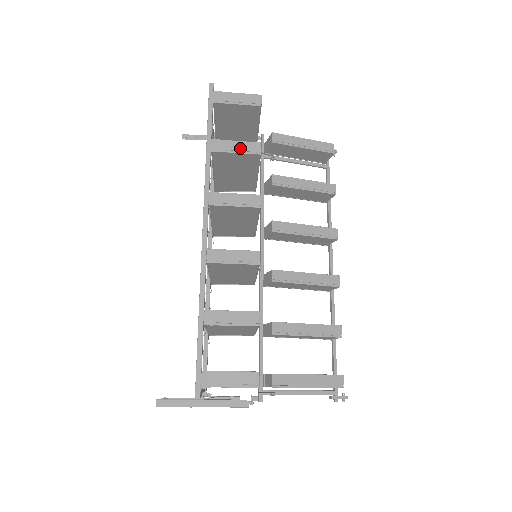
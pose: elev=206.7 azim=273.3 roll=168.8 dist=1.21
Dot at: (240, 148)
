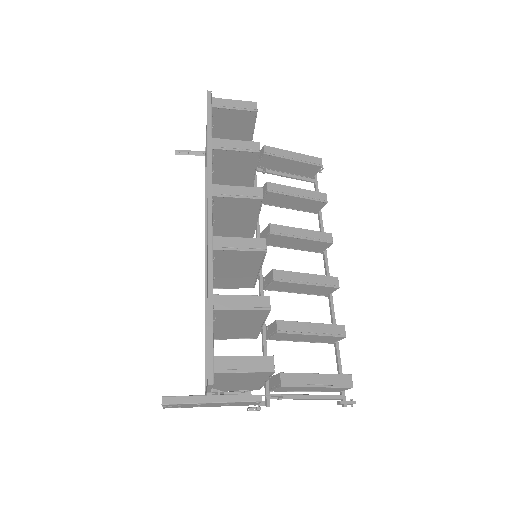
Dot at: (240, 146)
